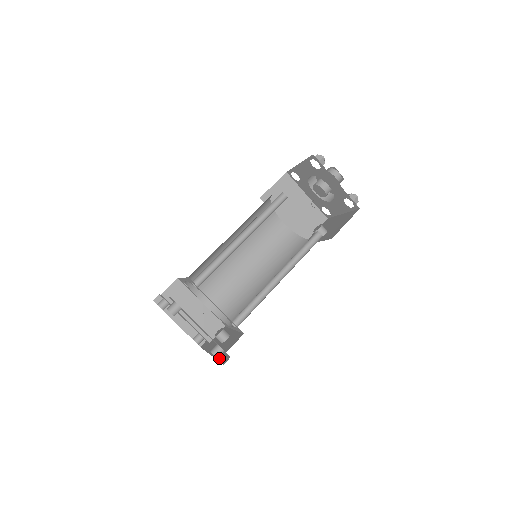
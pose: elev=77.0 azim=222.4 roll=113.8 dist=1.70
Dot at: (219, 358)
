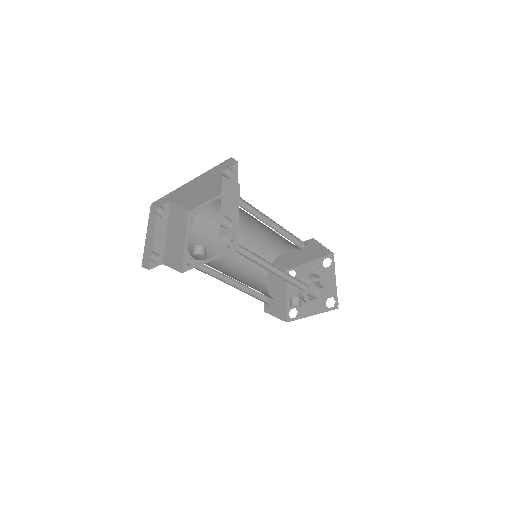
Dot at: occluded
